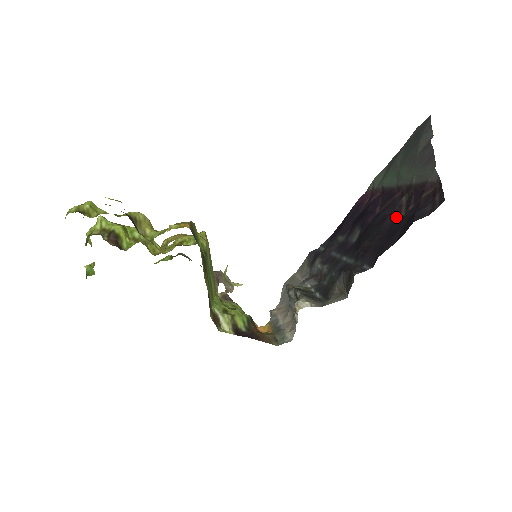
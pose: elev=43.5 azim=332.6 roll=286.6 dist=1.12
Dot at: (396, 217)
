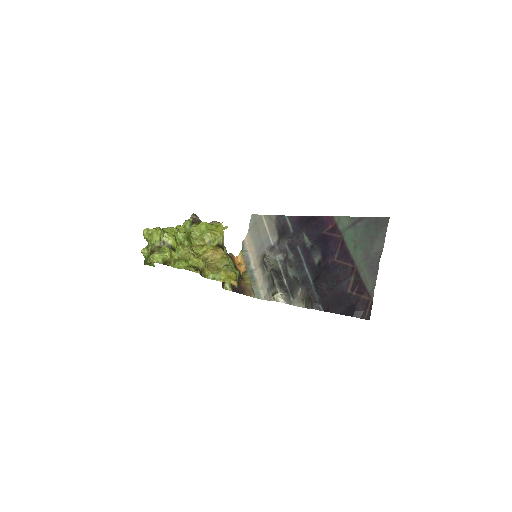
Dot at: (345, 290)
